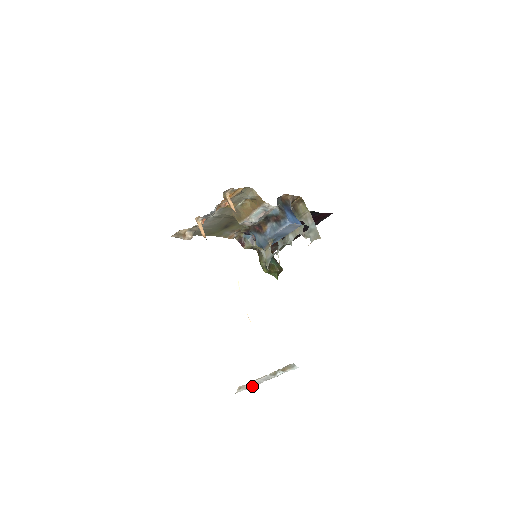
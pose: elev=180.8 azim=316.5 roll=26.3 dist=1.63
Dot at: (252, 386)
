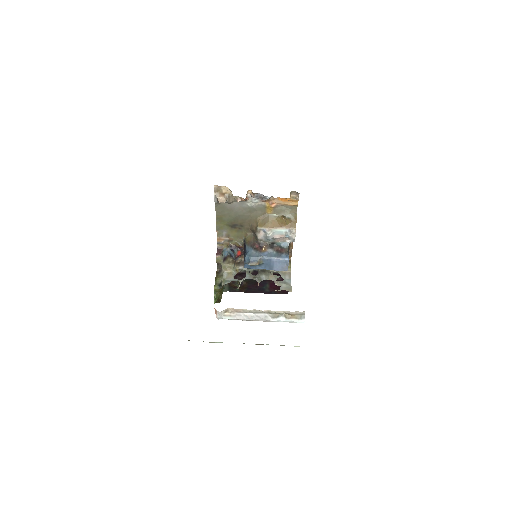
Dot at: (237, 318)
